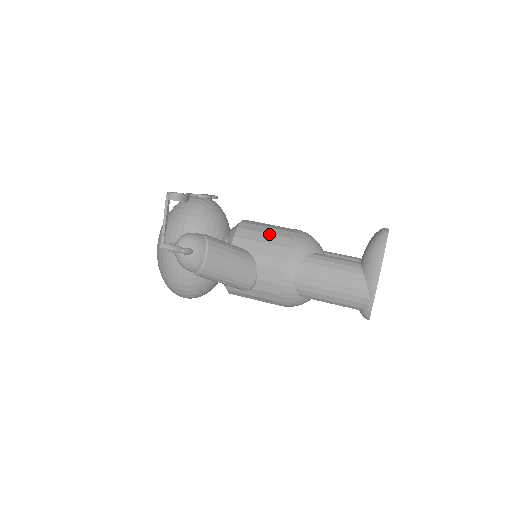
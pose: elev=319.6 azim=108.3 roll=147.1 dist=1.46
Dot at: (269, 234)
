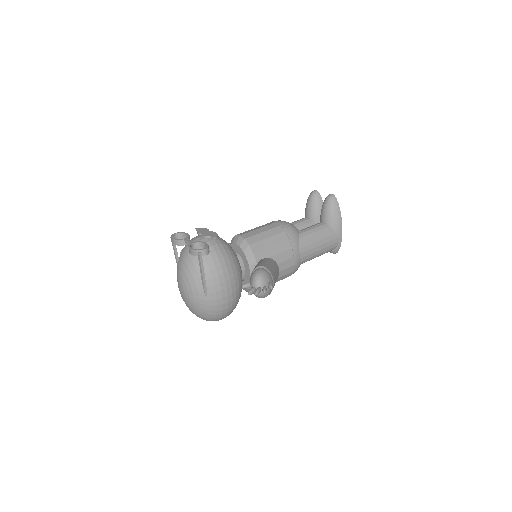
Dot at: (271, 237)
